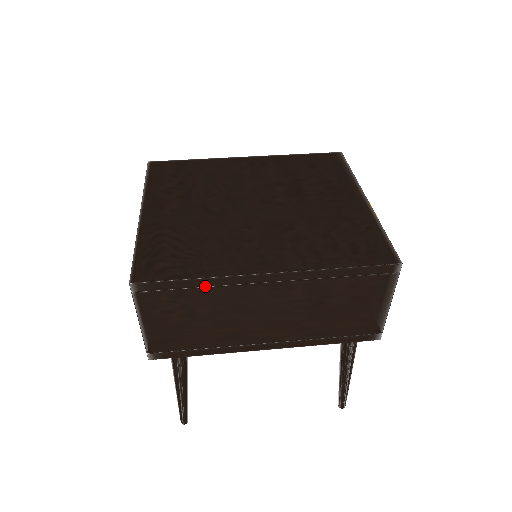
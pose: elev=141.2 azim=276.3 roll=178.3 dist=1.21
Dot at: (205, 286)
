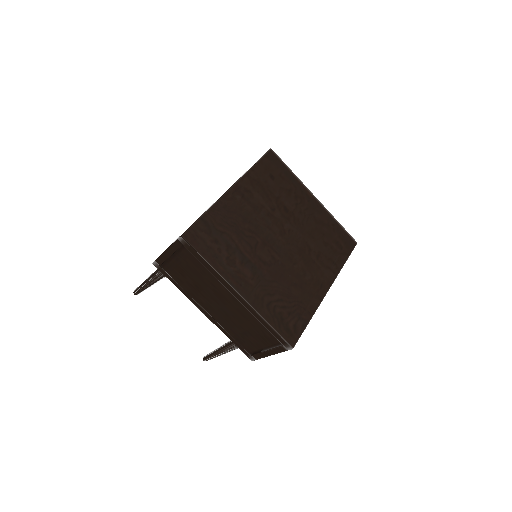
Dot at: occluded
